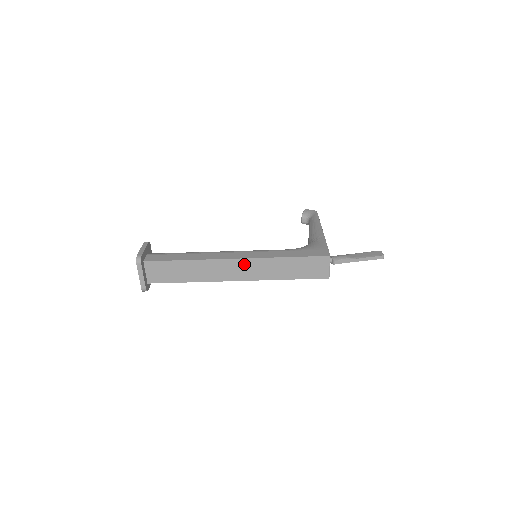
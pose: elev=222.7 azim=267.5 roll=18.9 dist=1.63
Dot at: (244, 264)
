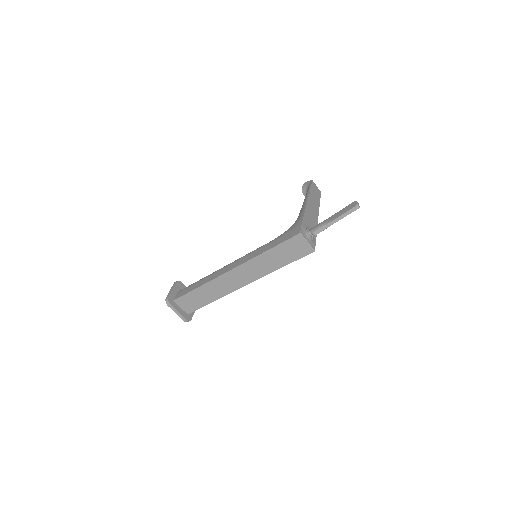
Dot at: (240, 271)
